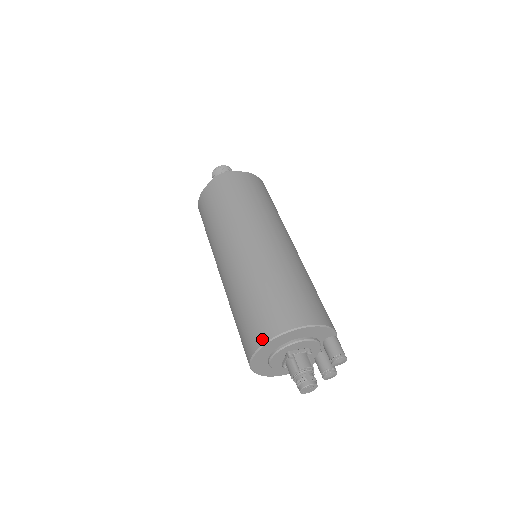
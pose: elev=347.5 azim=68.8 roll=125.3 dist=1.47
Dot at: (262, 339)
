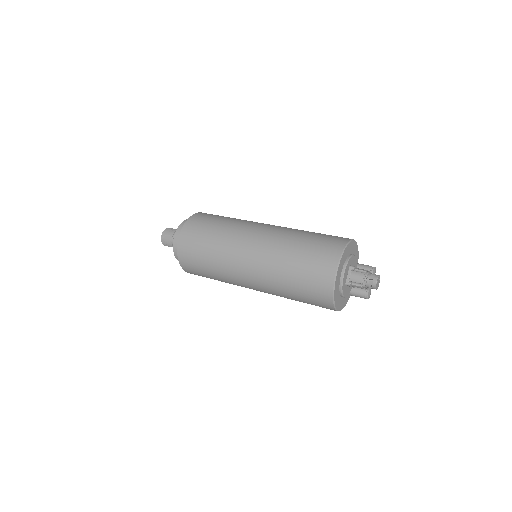
Dot at: (339, 249)
